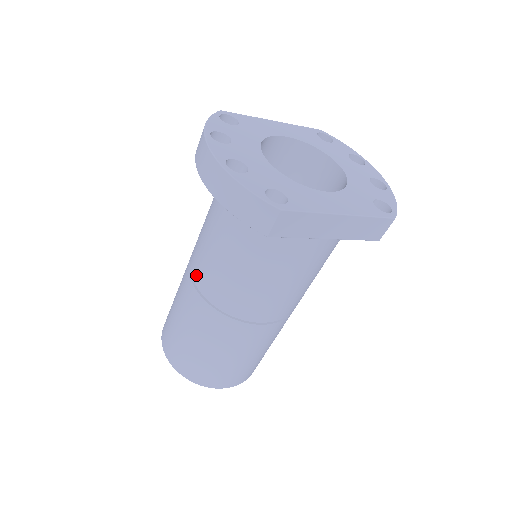
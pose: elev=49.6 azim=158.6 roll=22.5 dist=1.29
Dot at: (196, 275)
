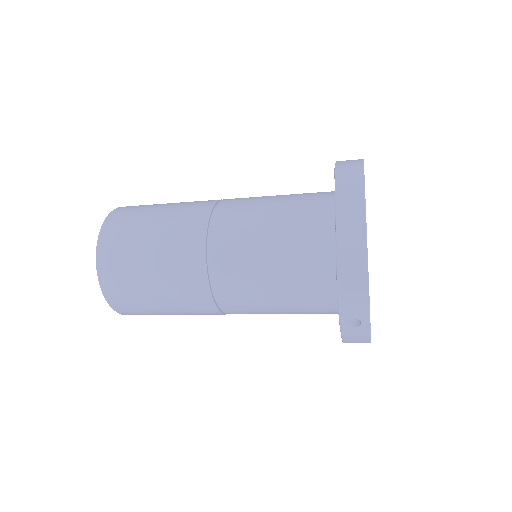
Dot at: occluded
